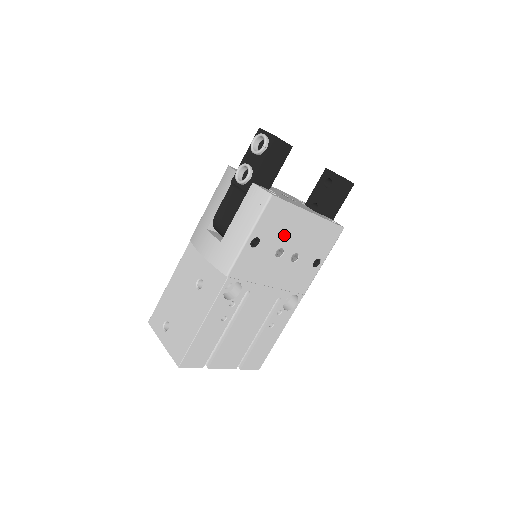
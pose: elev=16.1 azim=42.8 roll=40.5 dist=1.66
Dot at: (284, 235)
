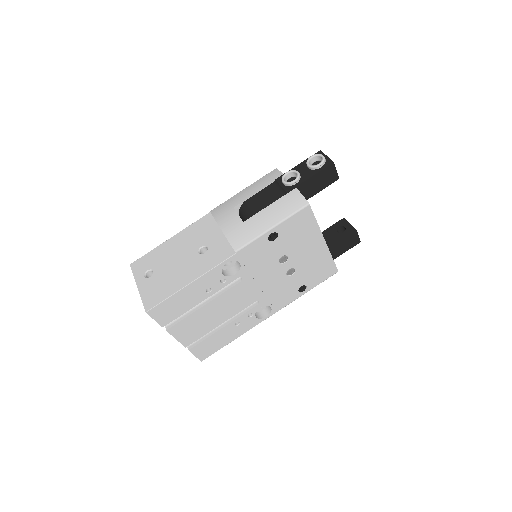
Dot at: (296, 246)
